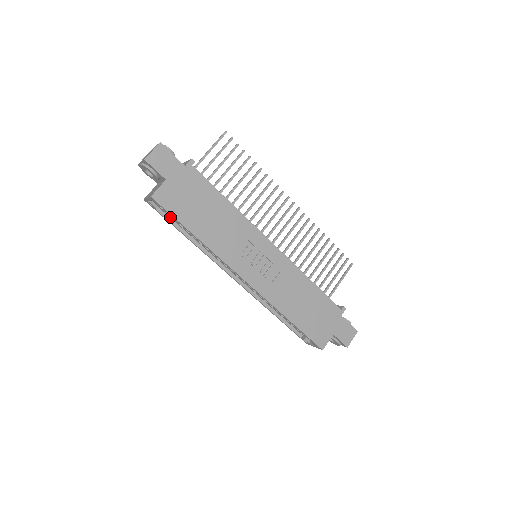
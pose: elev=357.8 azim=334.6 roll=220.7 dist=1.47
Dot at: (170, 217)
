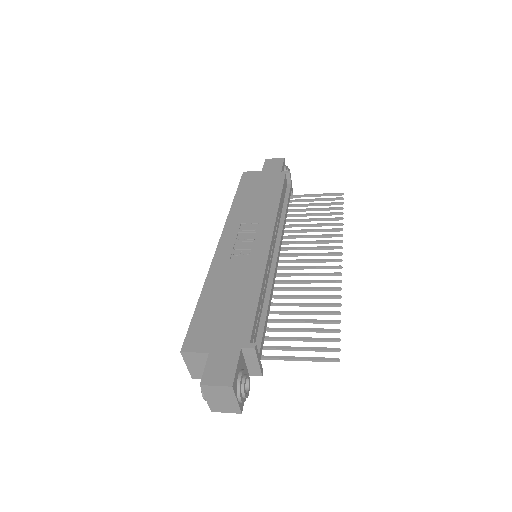
Dot at: occluded
